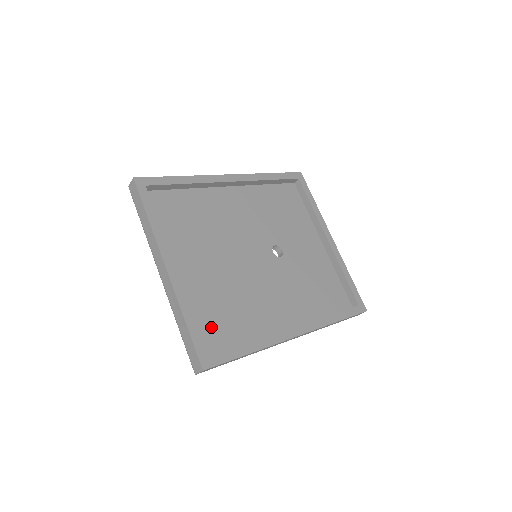
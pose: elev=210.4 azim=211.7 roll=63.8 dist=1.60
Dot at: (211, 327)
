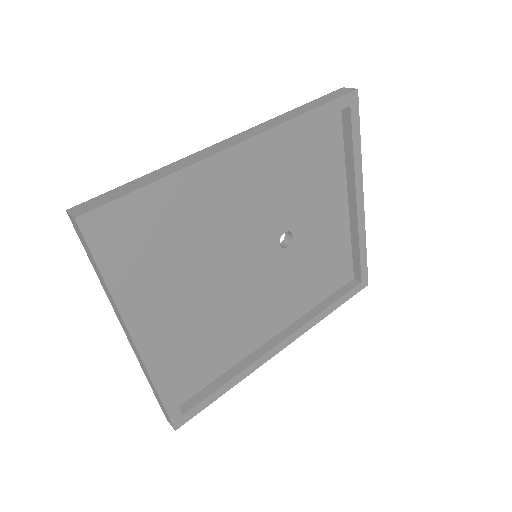
Dot at: (187, 373)
